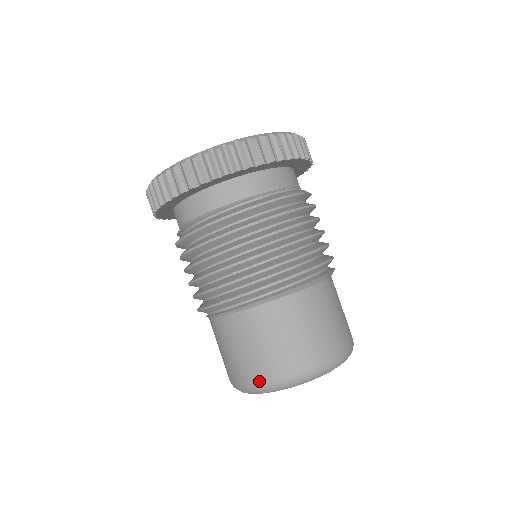
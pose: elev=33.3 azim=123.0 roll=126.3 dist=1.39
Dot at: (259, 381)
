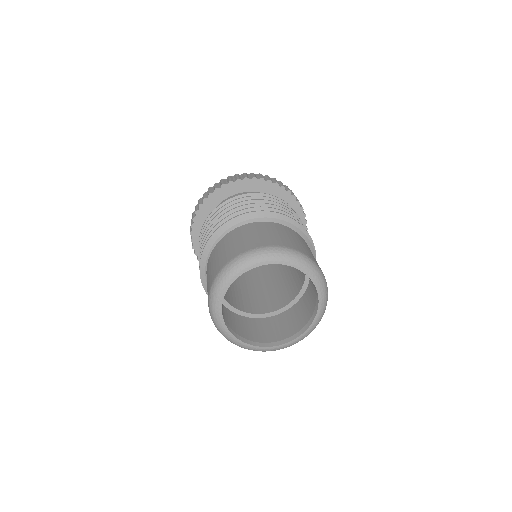
Dot at: (242, 252)
